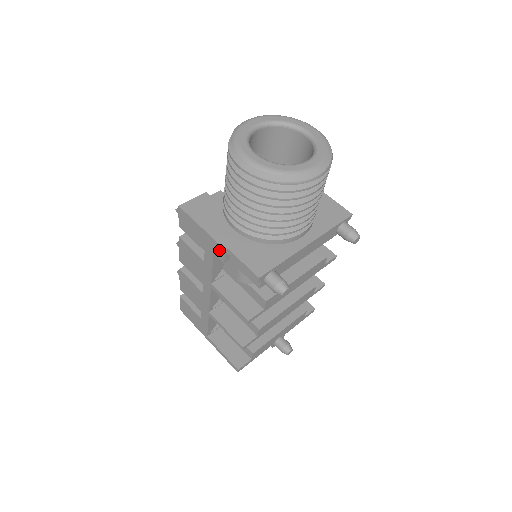
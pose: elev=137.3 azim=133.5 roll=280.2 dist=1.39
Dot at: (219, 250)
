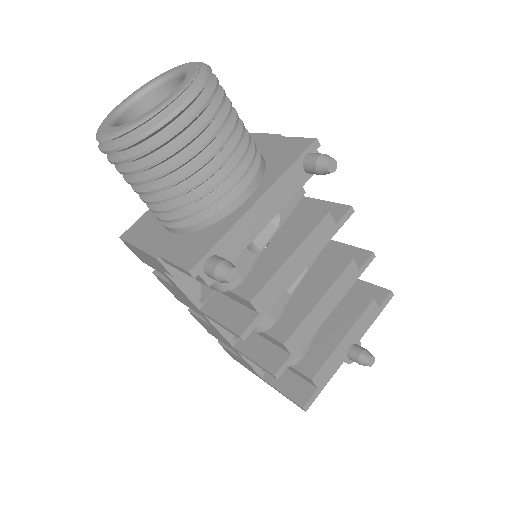
Dot at: (158, 263)
